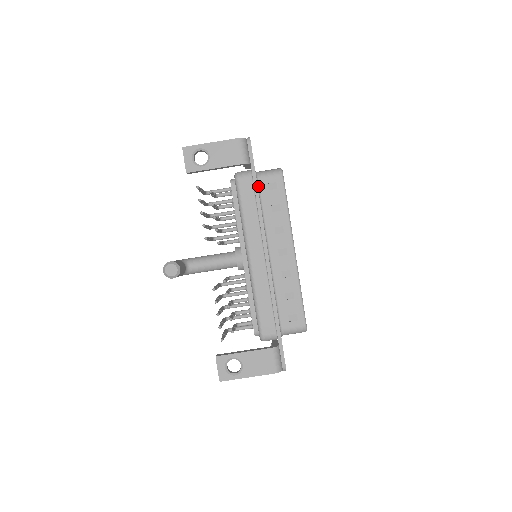
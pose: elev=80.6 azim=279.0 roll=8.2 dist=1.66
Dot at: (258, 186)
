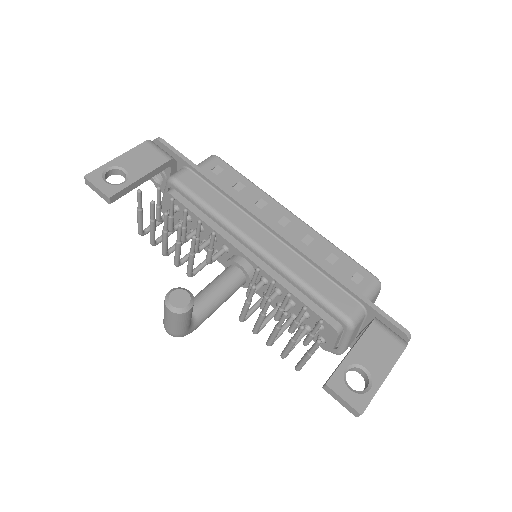
Dot at: occluded
